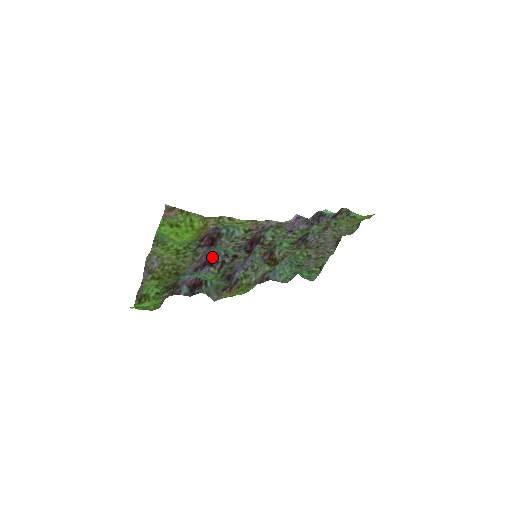
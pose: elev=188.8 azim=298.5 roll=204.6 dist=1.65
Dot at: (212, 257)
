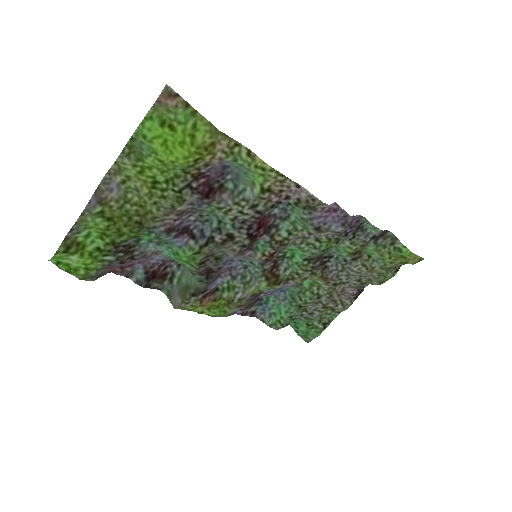
Dot at: (198, 224)
